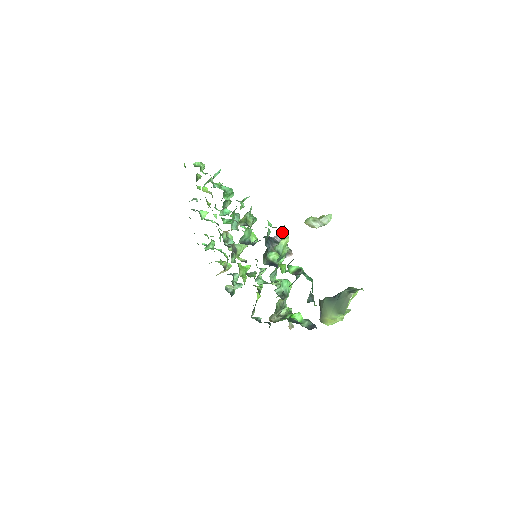
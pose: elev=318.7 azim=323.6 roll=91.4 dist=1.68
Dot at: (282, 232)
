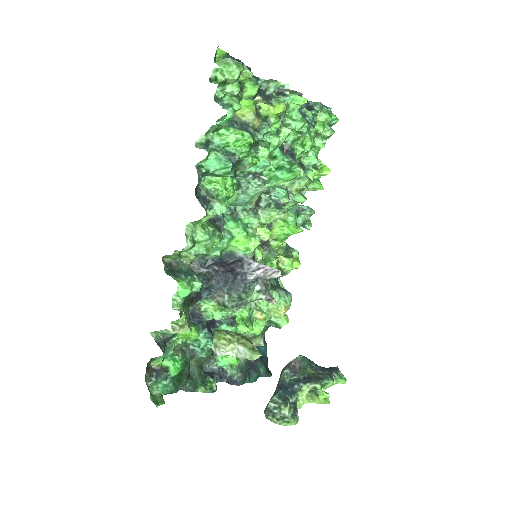
Dot at: (173, 322)
